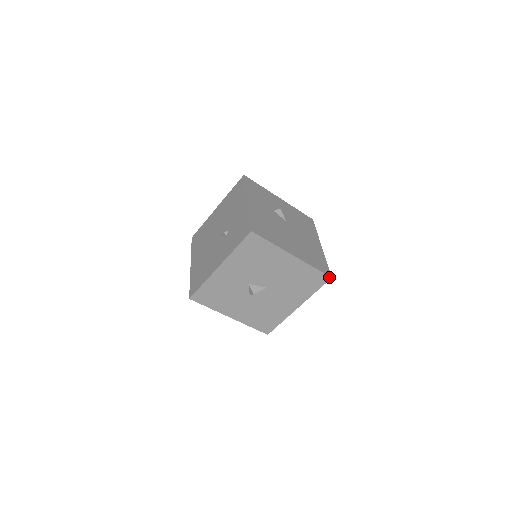
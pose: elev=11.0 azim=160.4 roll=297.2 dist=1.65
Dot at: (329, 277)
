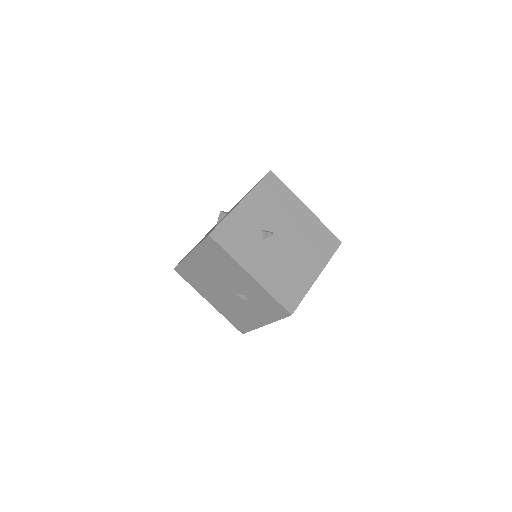
Dot at: (340, 244)
